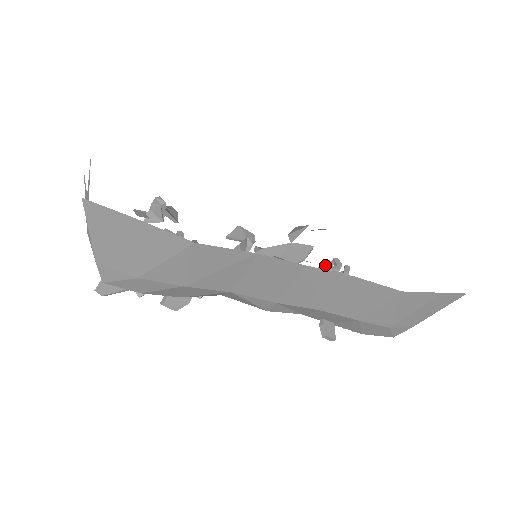
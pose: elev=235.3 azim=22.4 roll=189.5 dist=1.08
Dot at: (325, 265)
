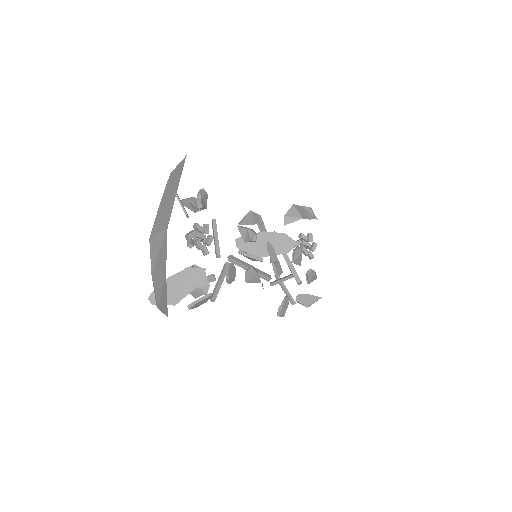
Dot at: (300, 248)
